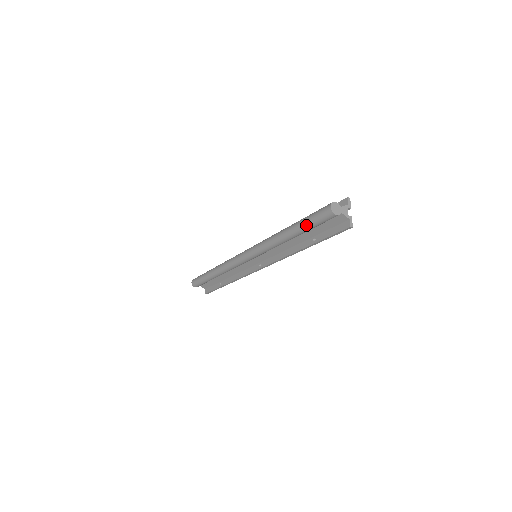
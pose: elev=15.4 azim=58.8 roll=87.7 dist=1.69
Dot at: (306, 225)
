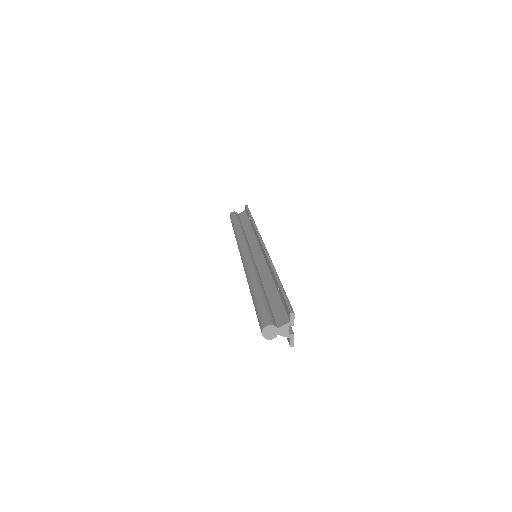
Dot at: occluded
